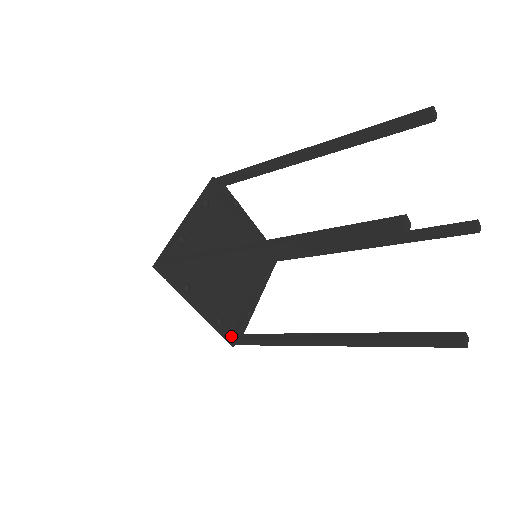
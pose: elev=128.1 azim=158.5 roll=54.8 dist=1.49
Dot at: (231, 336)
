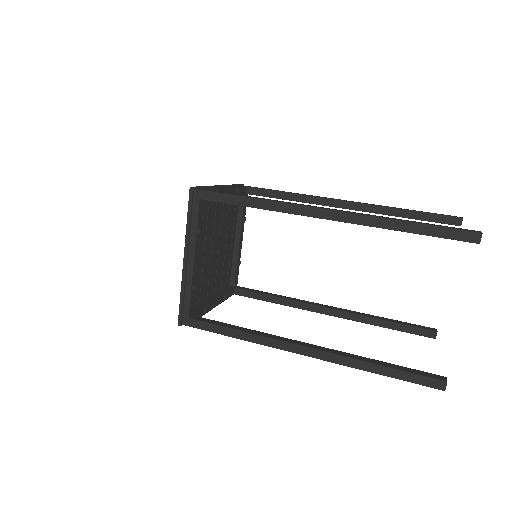
Dot at: (232, 294)
